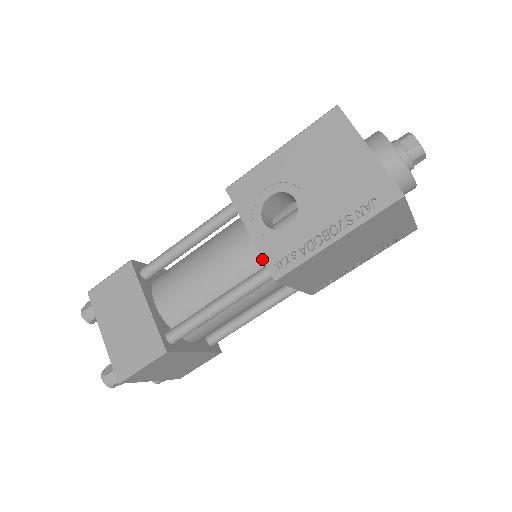
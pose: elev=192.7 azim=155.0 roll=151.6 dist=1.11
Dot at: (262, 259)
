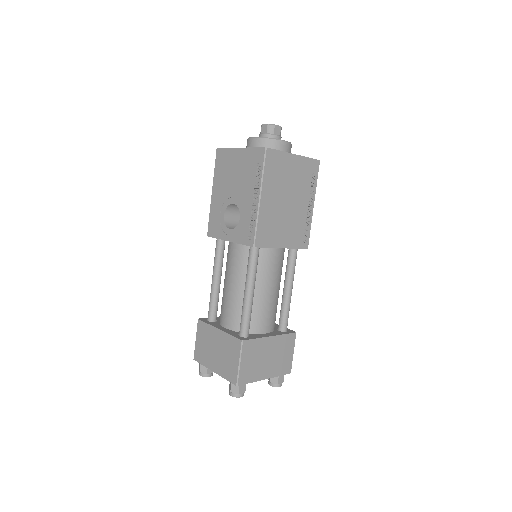
Dot at: (248, 248)
